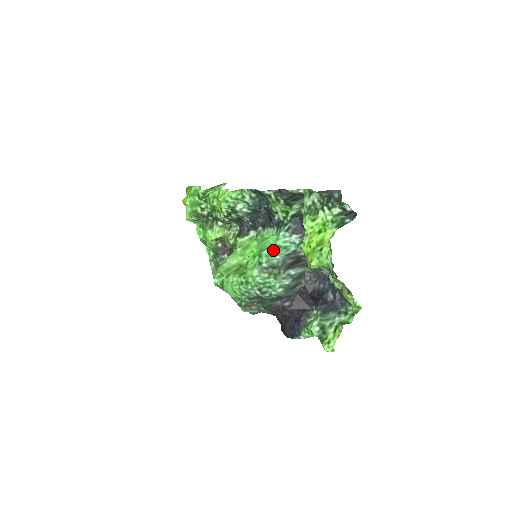
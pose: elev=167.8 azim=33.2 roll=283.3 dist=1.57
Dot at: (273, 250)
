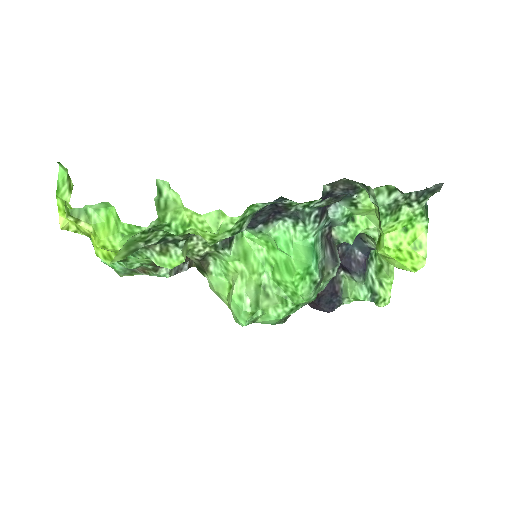
Dot at: (314, 255)
